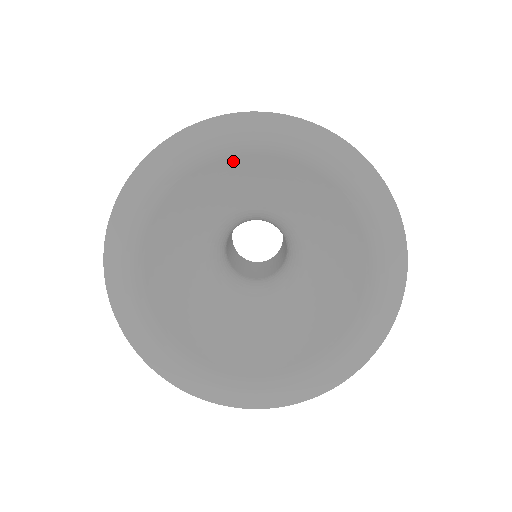
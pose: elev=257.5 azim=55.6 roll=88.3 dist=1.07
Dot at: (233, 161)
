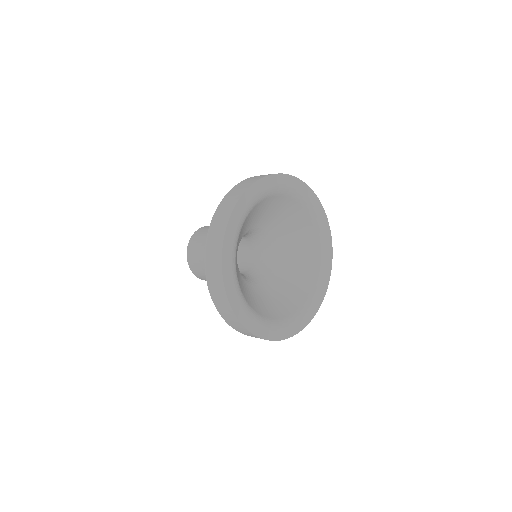
Dot at: occluded
